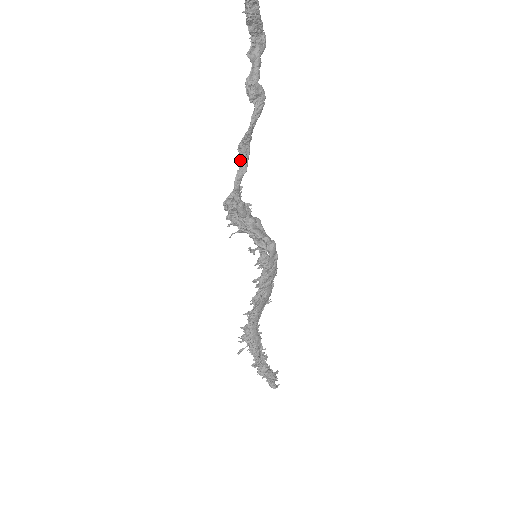
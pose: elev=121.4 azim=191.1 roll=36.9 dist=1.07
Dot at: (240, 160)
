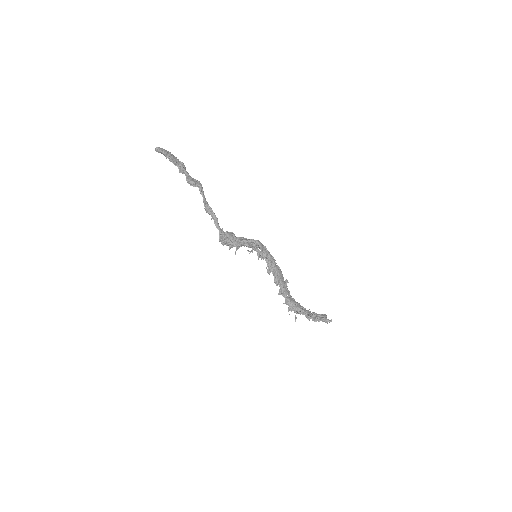
Dot at: (211, 216)
